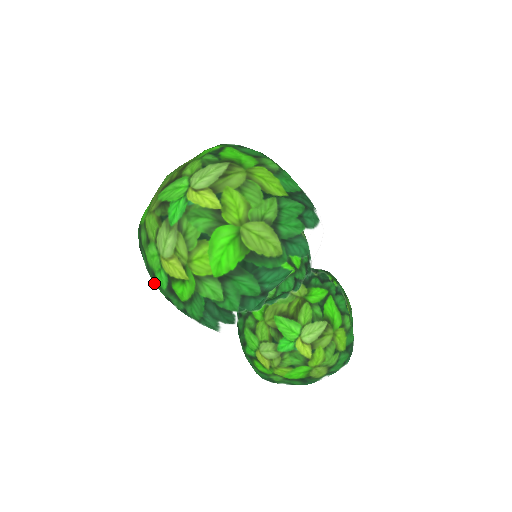
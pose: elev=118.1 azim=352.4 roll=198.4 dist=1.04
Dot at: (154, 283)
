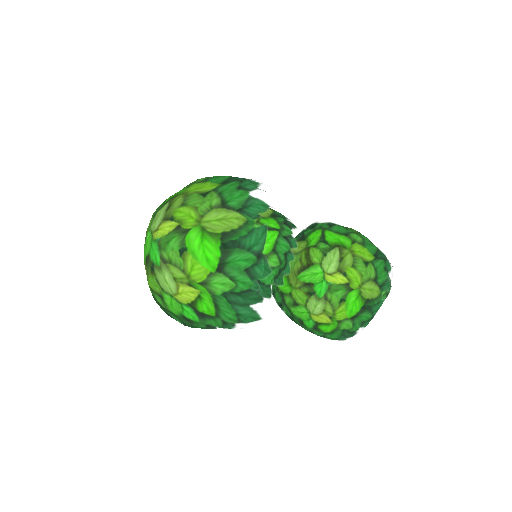
Dot at: (191, 325)
